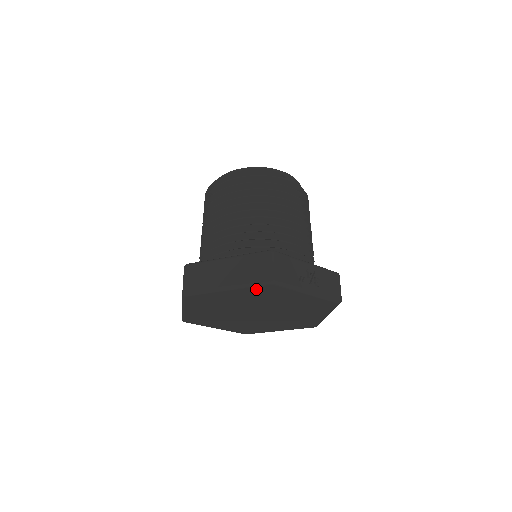
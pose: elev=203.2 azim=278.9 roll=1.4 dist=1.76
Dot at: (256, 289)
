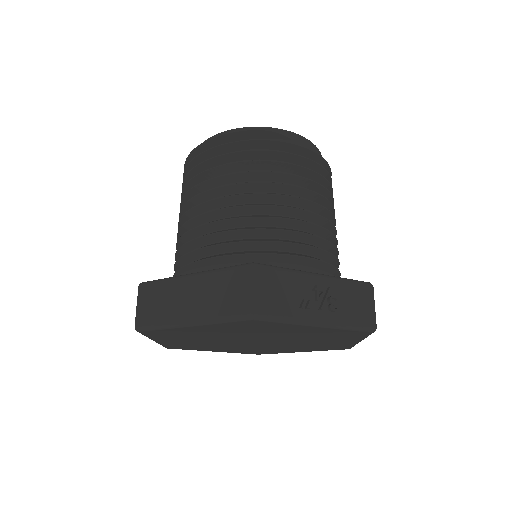
Dot at: (232, 324)
